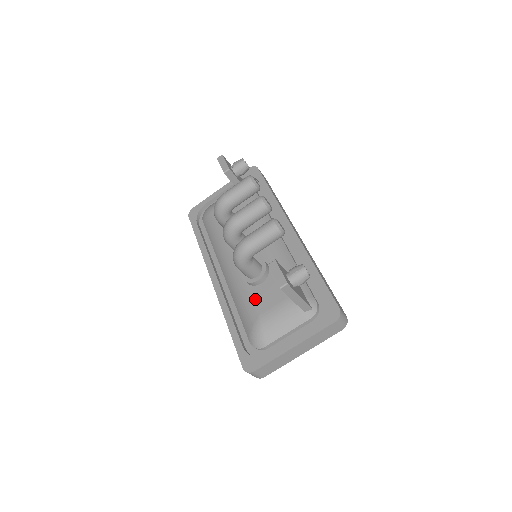
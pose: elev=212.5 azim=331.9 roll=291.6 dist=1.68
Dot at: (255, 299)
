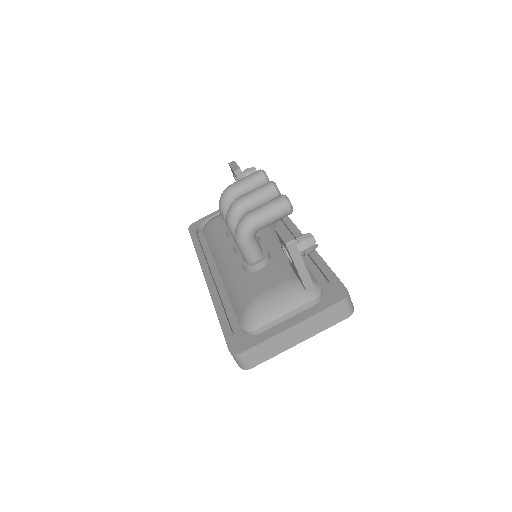
Dot at: (252, 282)
